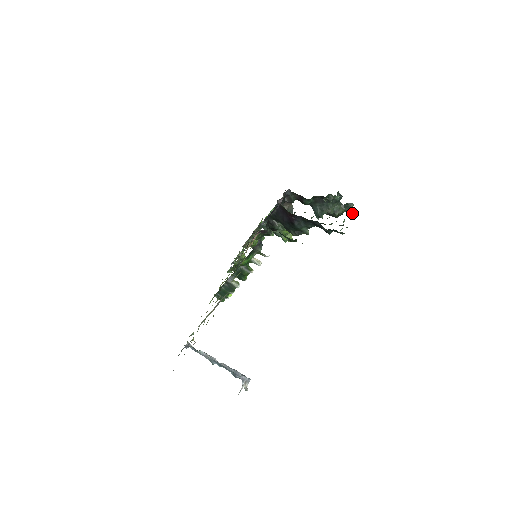
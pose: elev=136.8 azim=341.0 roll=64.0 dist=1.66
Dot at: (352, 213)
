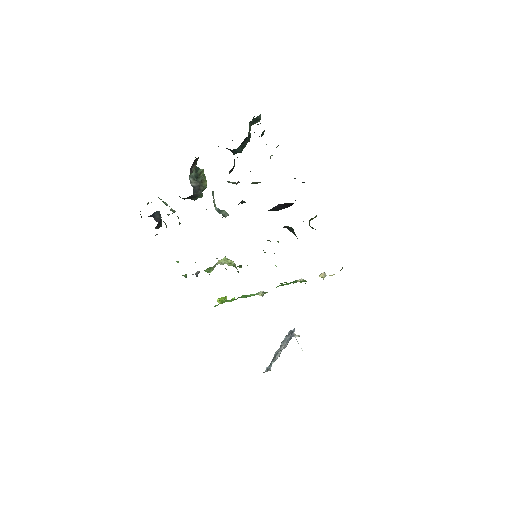
Dot at: occluded
